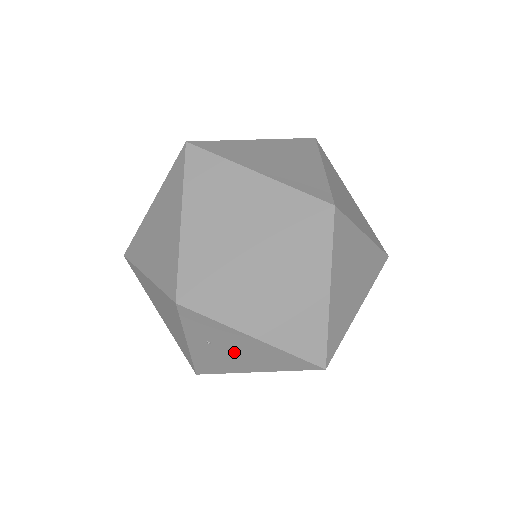
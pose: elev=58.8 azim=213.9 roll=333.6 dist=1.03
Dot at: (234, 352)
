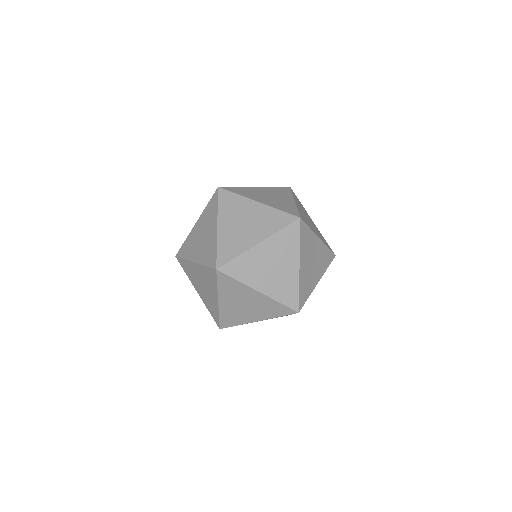
Dot at: (246, 305)
